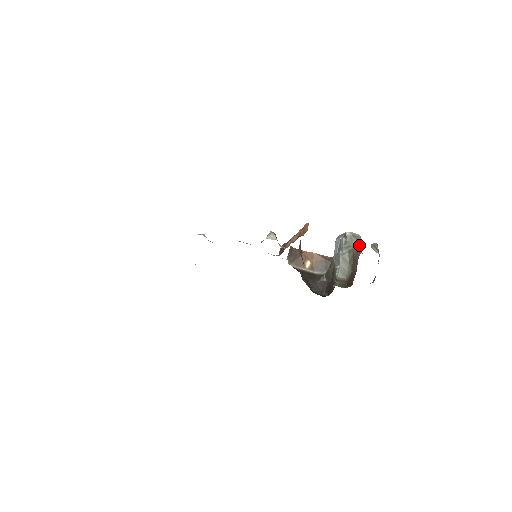
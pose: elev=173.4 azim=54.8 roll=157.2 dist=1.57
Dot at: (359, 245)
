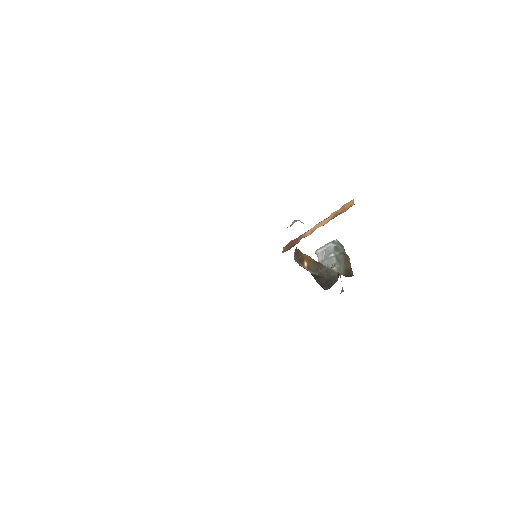
Dot at: (344, 251)
